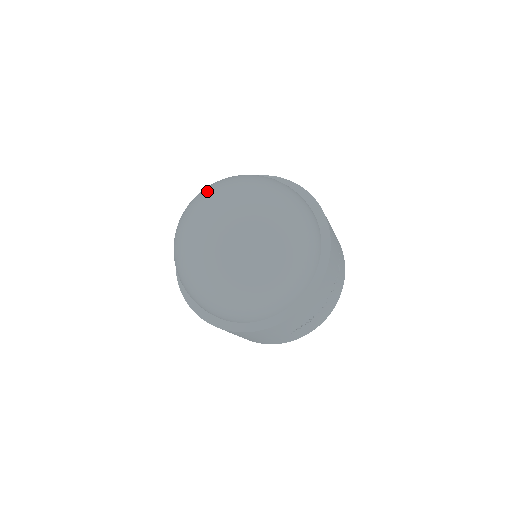
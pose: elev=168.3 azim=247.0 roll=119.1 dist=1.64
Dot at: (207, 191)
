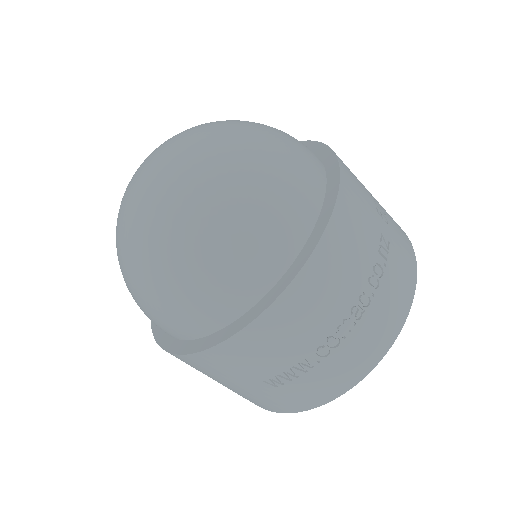
Dot at: occluded
